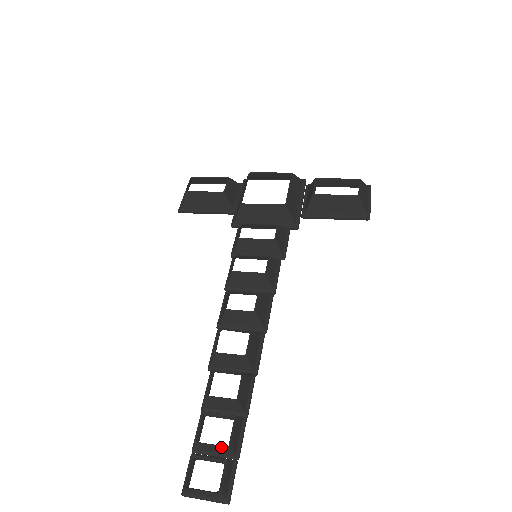
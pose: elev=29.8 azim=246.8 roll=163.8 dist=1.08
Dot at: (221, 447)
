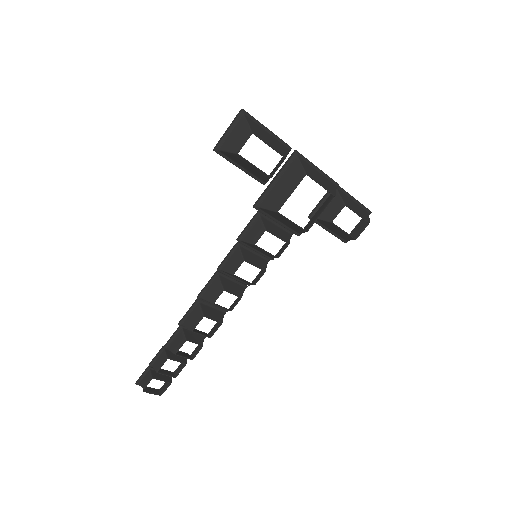
Dot at: occluded
